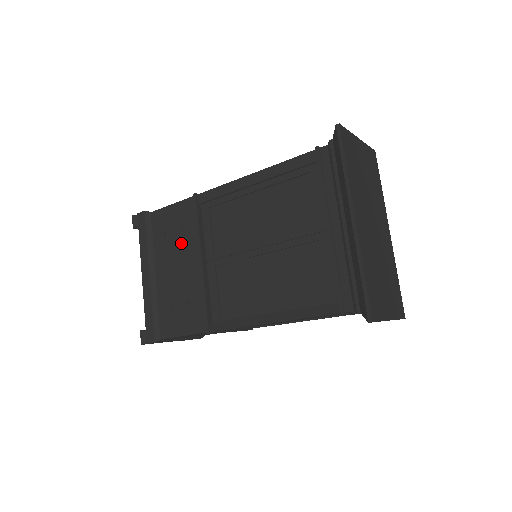
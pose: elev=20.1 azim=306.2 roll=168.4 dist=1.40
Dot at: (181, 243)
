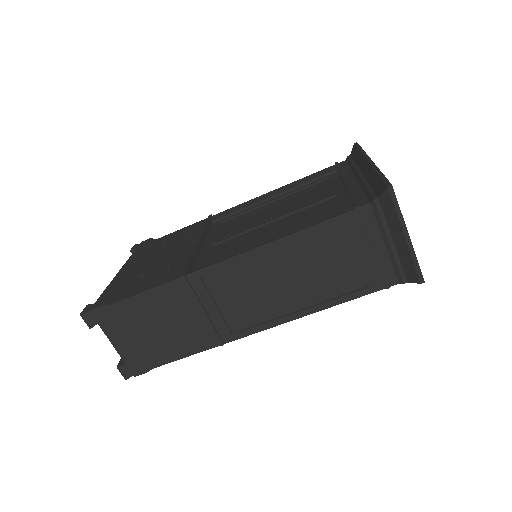
Dot at: (181, 241)
